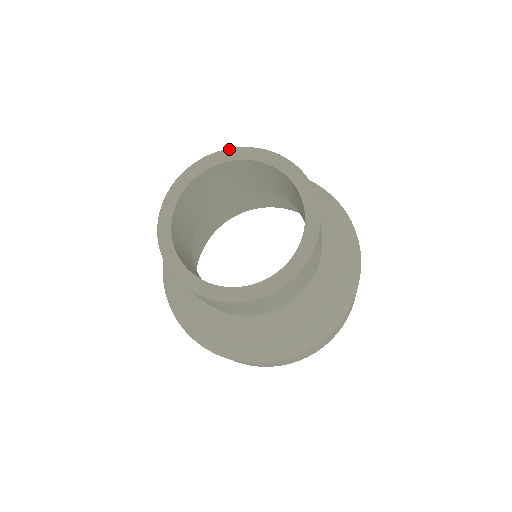
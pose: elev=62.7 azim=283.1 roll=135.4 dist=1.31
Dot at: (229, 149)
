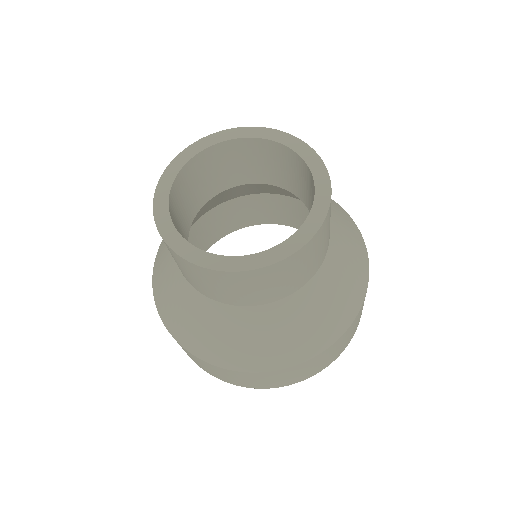
Dot at: (235, 128)
